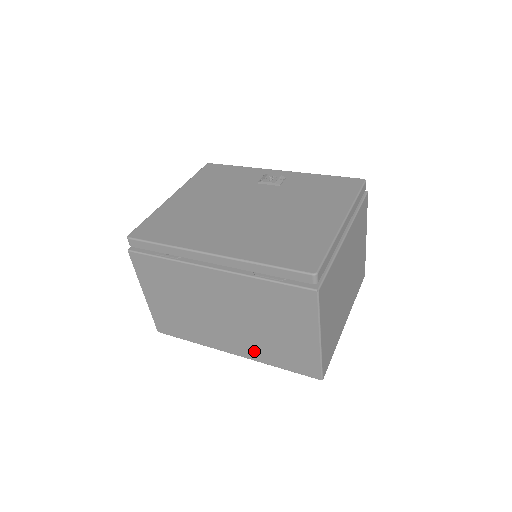
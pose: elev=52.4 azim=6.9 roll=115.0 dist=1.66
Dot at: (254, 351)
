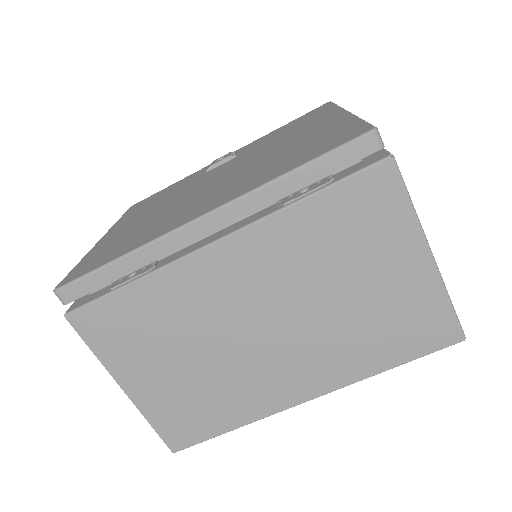
Dot at: (339, 366)
